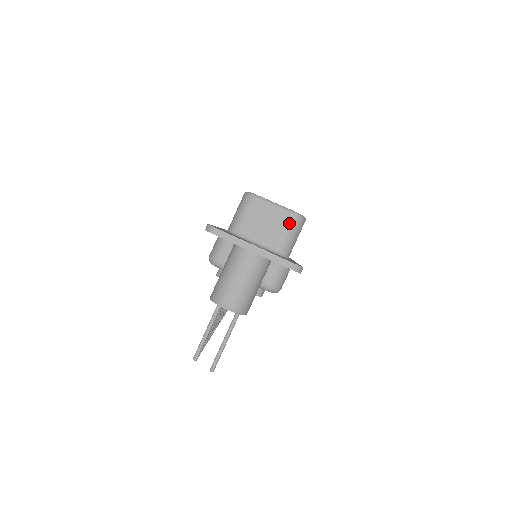
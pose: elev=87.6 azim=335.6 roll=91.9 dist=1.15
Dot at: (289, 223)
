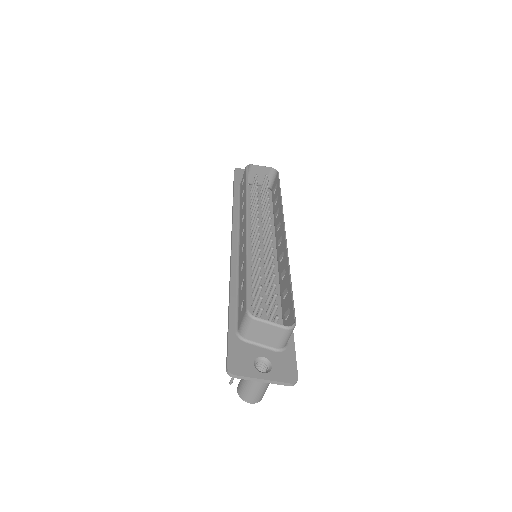
Dot at: (284, 334)
